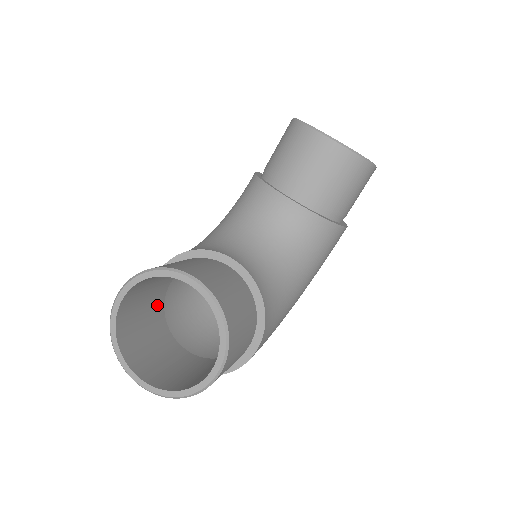
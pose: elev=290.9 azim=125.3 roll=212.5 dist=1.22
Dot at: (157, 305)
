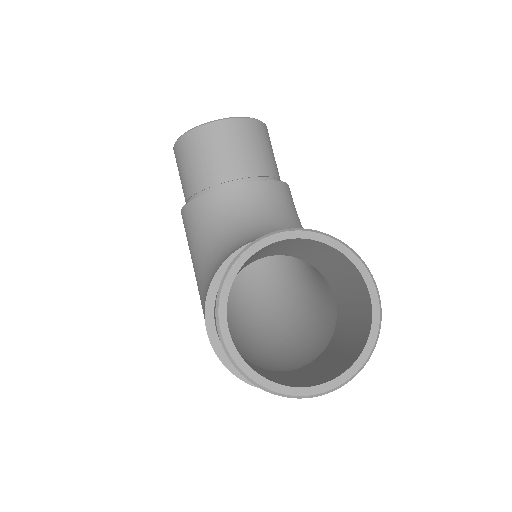
Dot at: occluded
